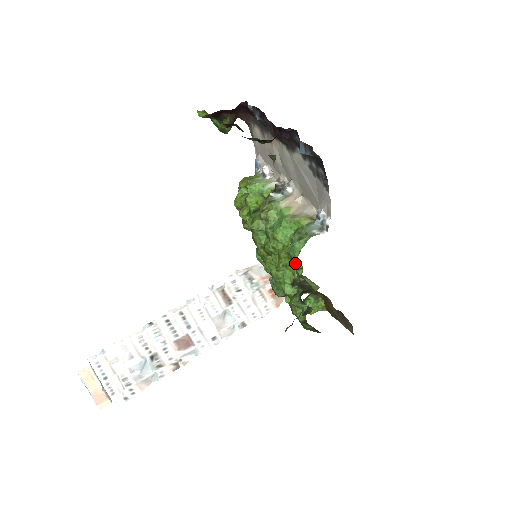
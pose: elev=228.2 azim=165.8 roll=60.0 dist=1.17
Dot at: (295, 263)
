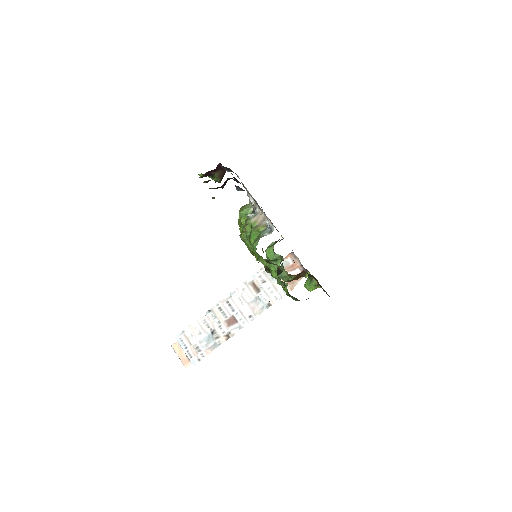
Dot at: (258, 256)
